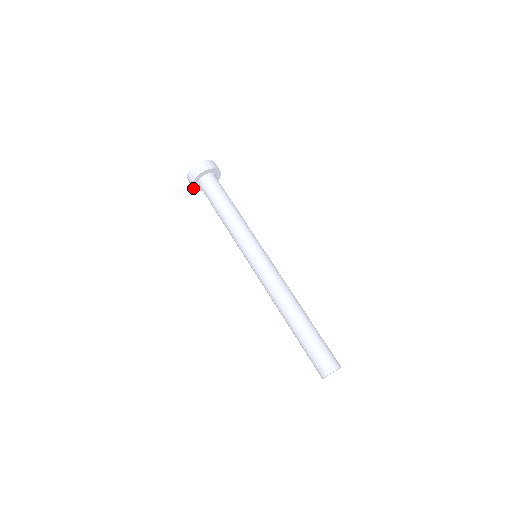
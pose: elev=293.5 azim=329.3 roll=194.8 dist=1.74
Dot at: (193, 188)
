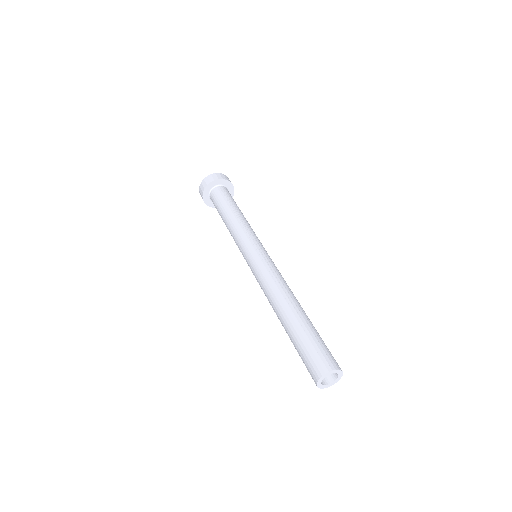
Dot at: (213, 207)
